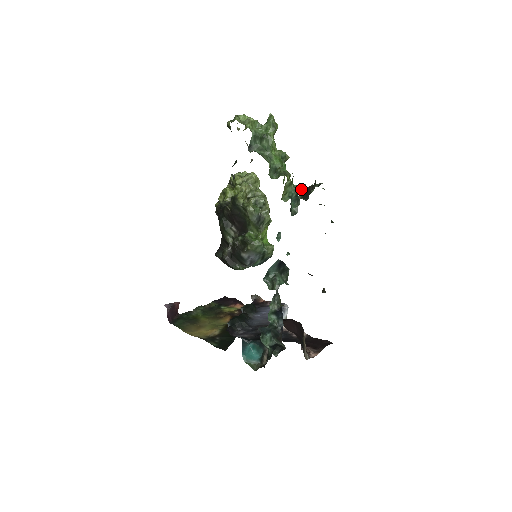
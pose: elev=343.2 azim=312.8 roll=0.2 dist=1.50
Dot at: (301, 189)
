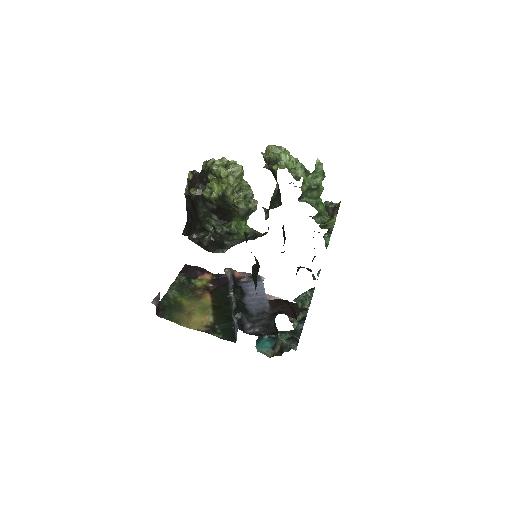
Dot at: occluded
